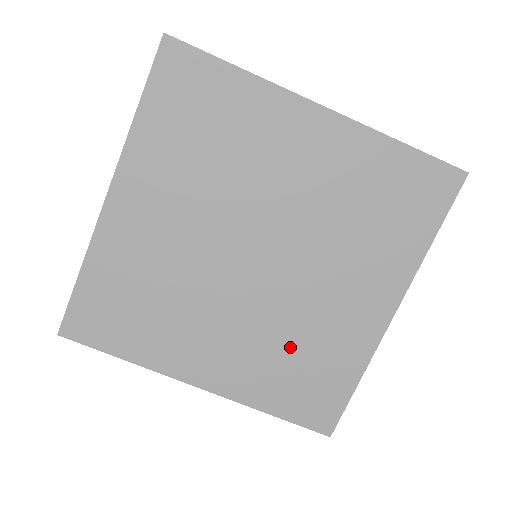
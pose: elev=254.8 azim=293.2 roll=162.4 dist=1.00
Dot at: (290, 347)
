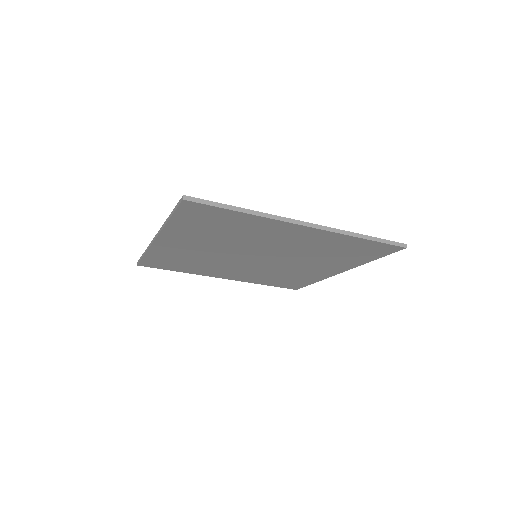
Dot at: (276, 275)
